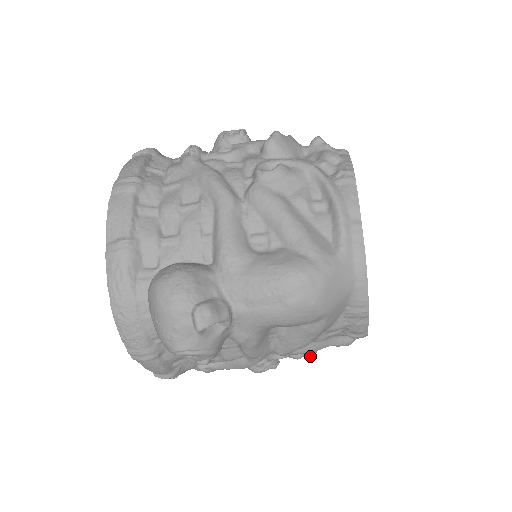
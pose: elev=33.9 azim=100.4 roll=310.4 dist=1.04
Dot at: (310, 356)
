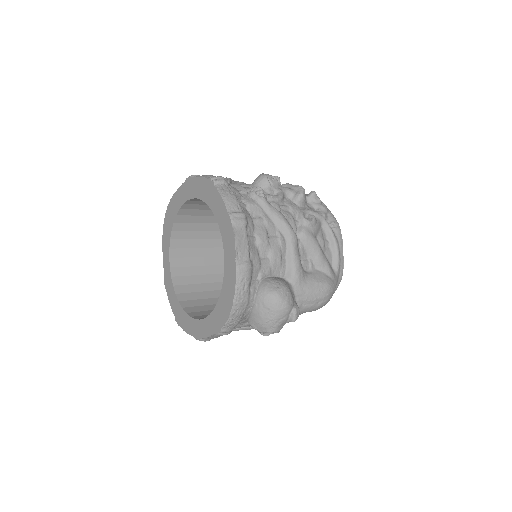
Dot at: occluded
